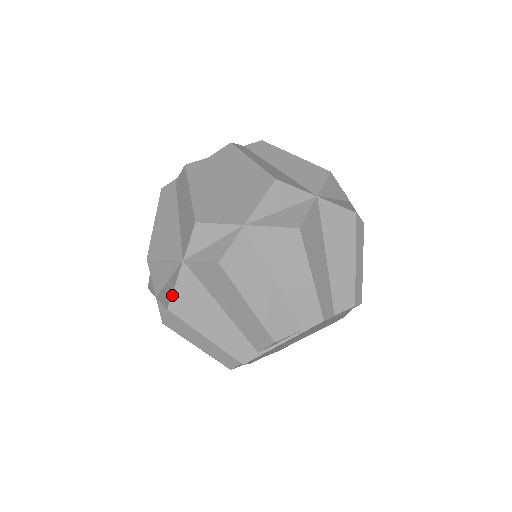
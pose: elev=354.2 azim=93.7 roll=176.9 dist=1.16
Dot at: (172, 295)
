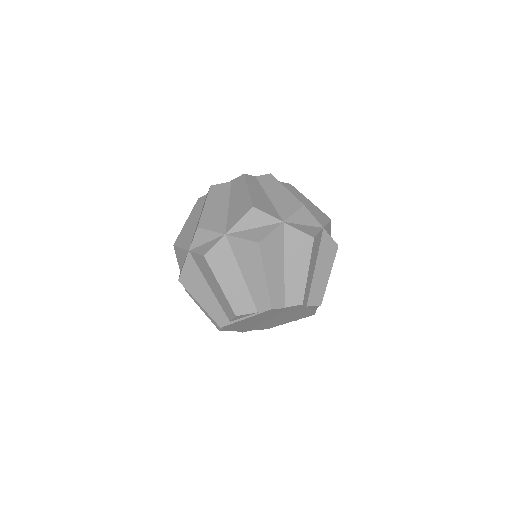
Dot at: (181, 272)
